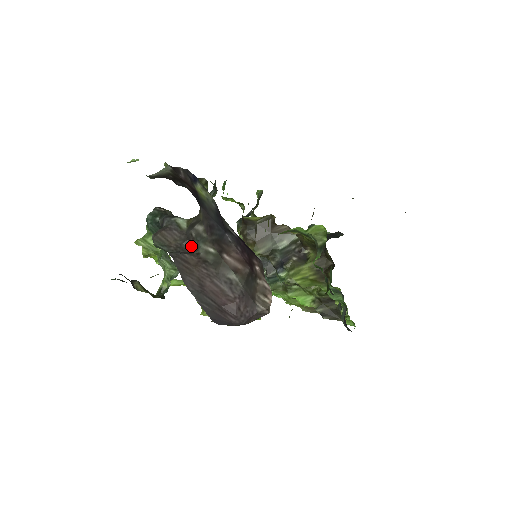
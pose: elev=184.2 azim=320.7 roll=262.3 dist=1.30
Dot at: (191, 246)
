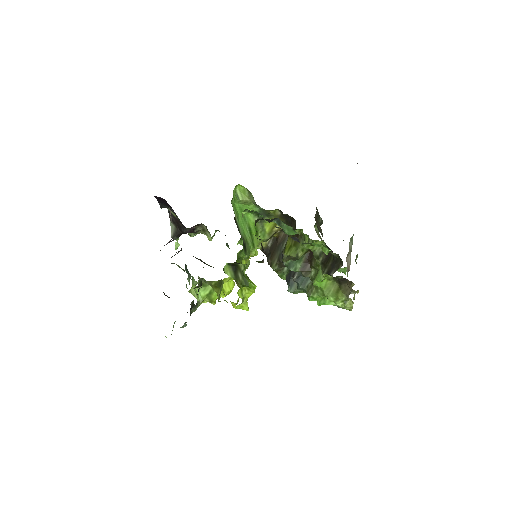
Dot at: occluded
